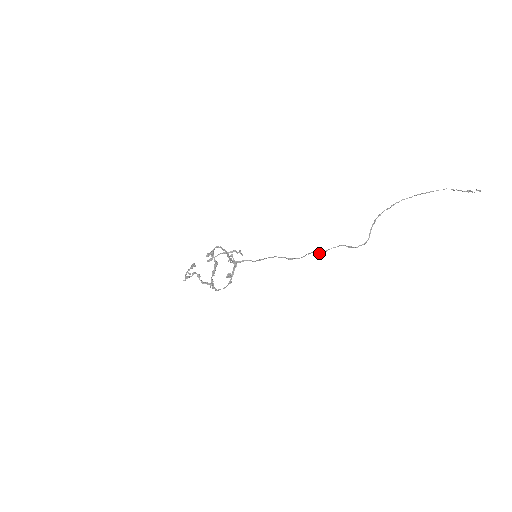
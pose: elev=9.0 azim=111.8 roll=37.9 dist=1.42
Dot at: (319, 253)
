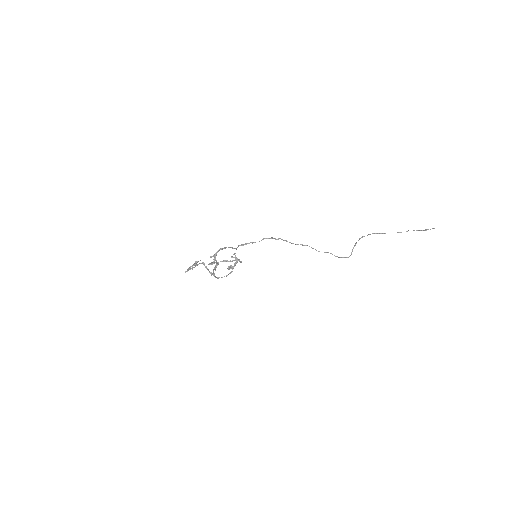
Dot at: (313, 248)
